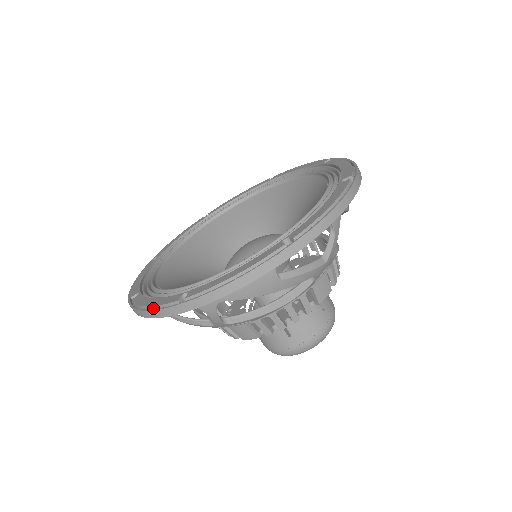
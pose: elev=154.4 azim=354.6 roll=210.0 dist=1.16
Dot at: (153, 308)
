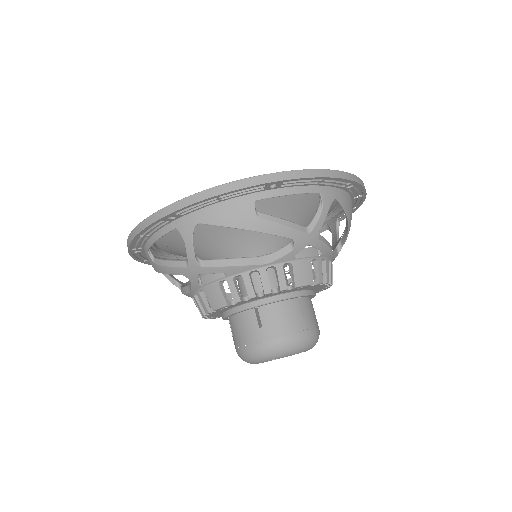
Dot at: occluded
